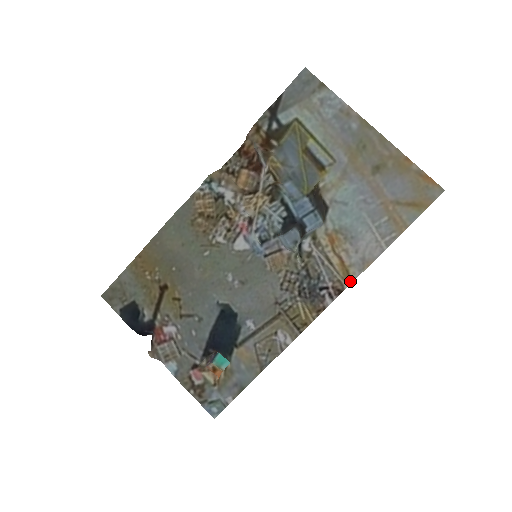
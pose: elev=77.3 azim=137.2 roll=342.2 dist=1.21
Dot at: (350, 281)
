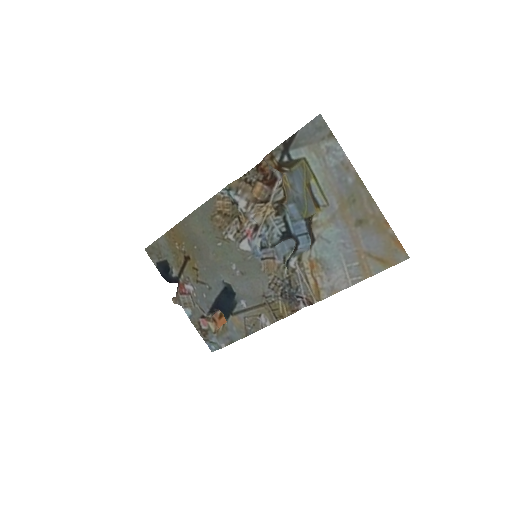
Dot at: (319, 299)
